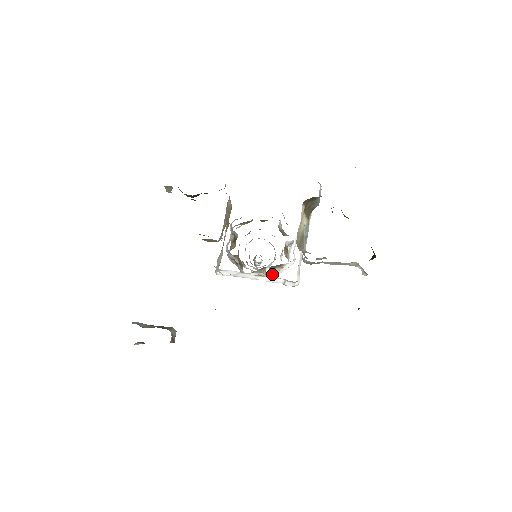
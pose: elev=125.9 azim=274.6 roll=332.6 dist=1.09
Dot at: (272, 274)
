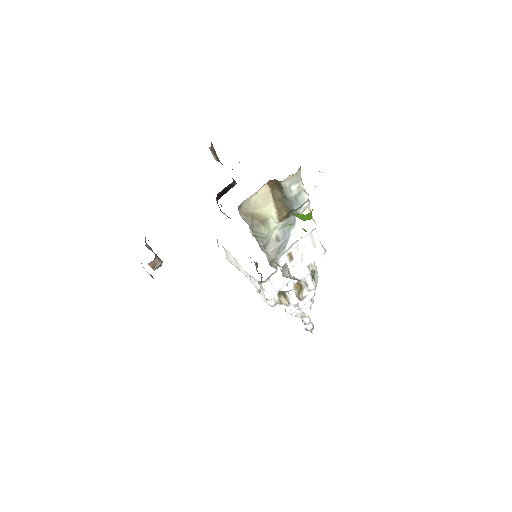
Dot at: (277, 301)
